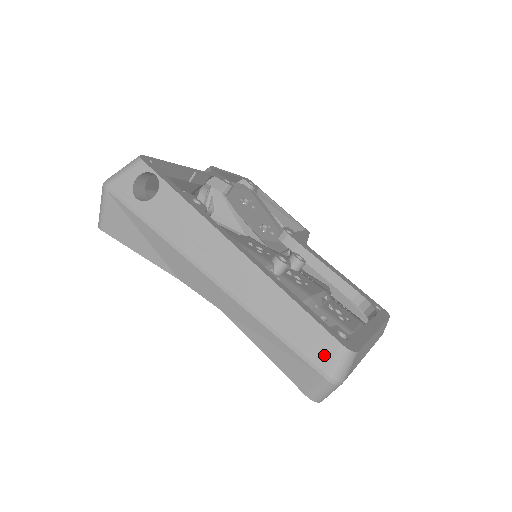
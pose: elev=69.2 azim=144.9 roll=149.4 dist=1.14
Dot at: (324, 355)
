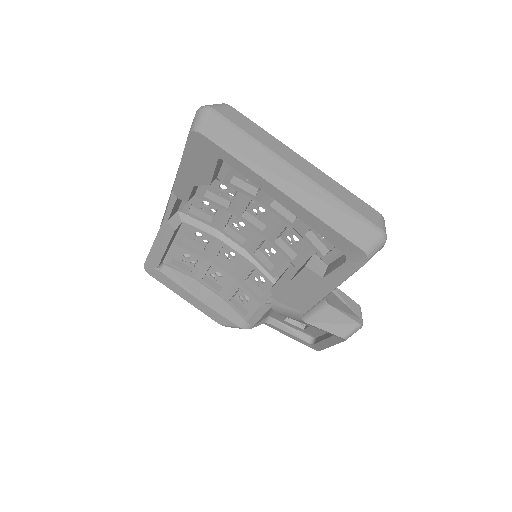
Dot at: occluded
